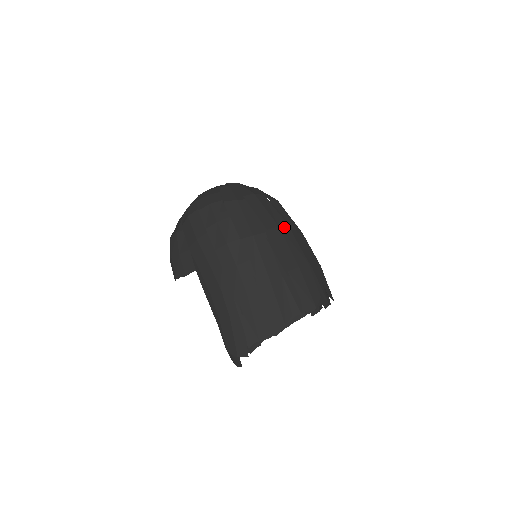
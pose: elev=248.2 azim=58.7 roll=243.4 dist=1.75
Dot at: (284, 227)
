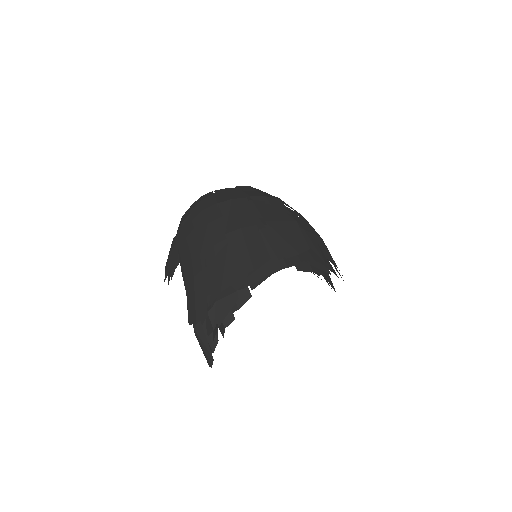
Dot at: (273, 198)
